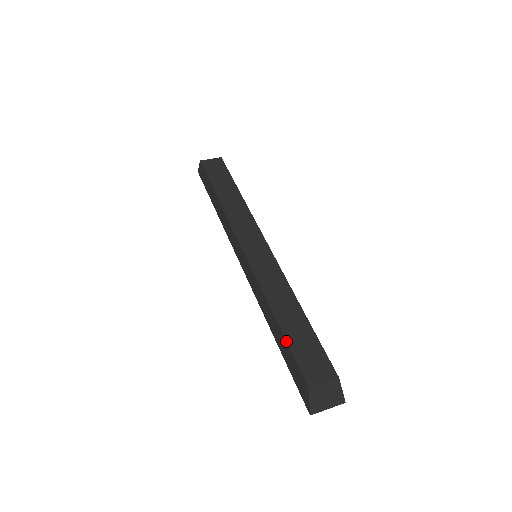
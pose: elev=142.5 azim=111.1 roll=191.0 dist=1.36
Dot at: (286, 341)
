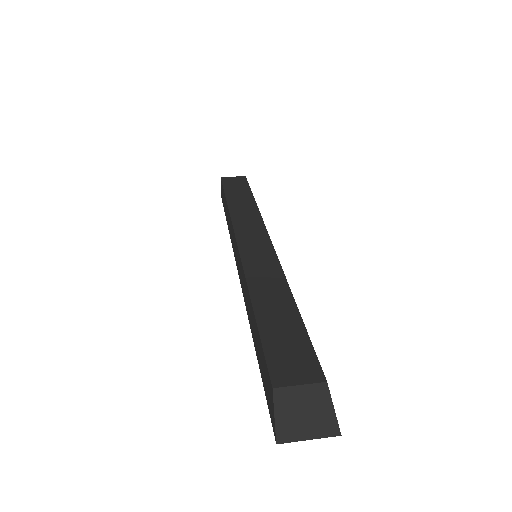
Dot at: (258, 330)
